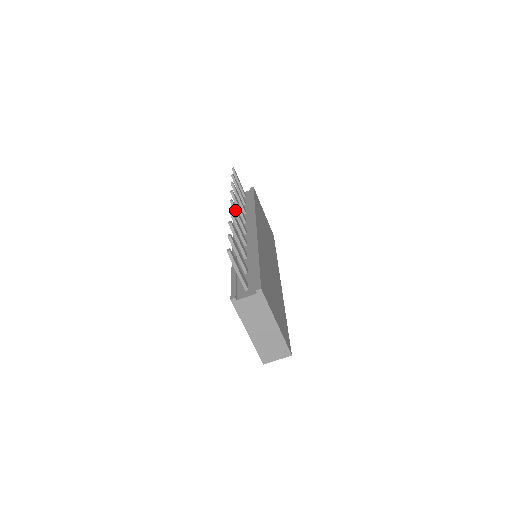
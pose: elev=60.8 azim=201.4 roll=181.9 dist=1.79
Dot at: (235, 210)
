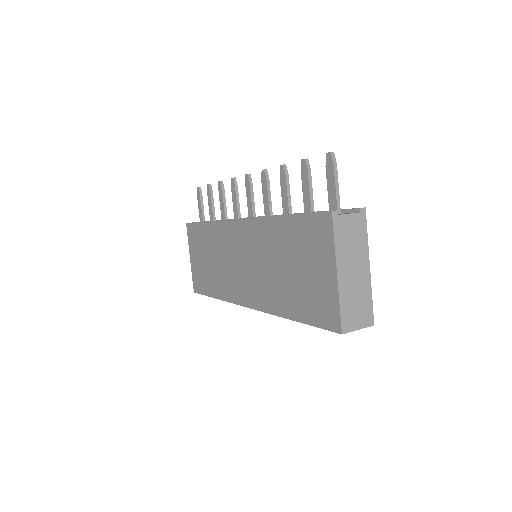
Dot at: (252, 185)
